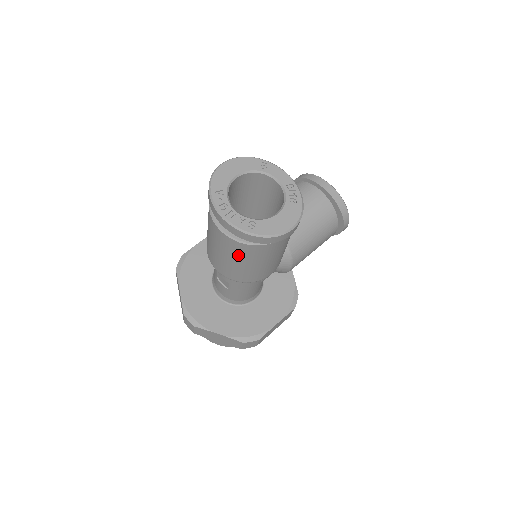
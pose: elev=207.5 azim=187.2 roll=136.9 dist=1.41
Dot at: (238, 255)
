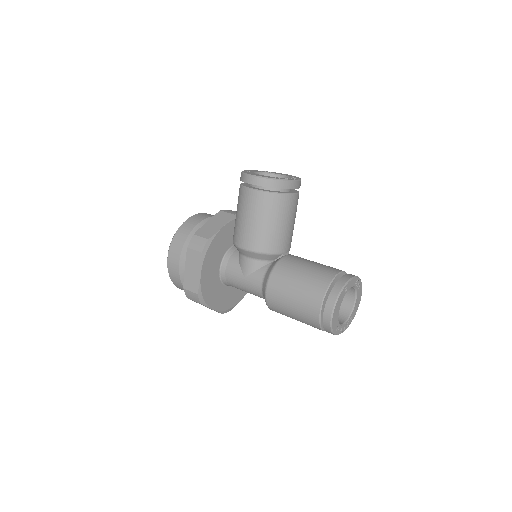
Dot at: occluded
